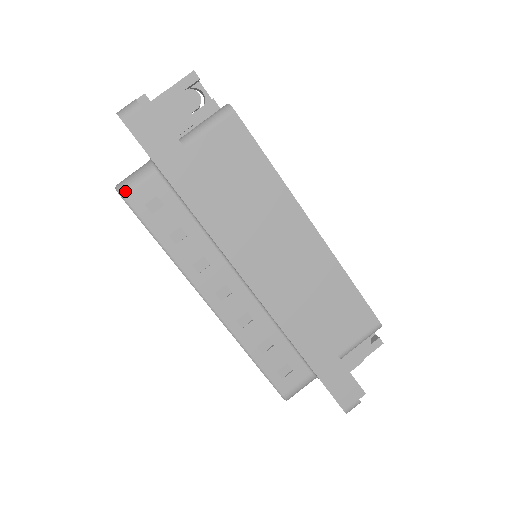
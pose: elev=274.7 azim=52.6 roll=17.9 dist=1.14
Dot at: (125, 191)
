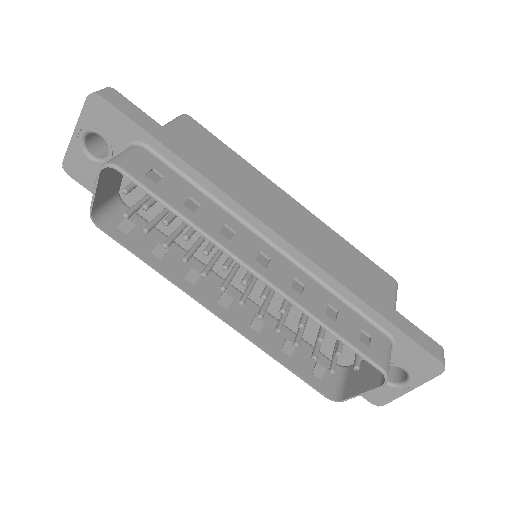
Dot at: (118, 162)
